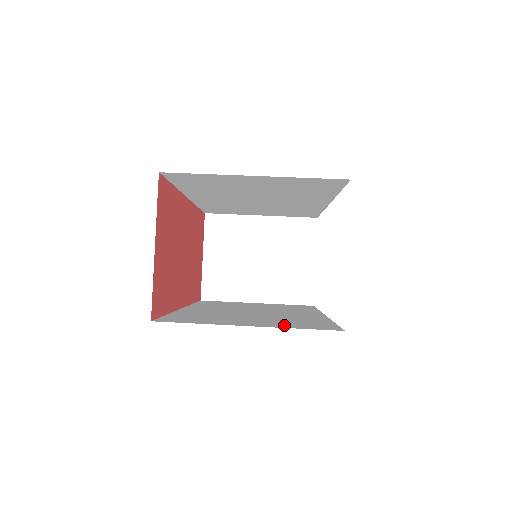
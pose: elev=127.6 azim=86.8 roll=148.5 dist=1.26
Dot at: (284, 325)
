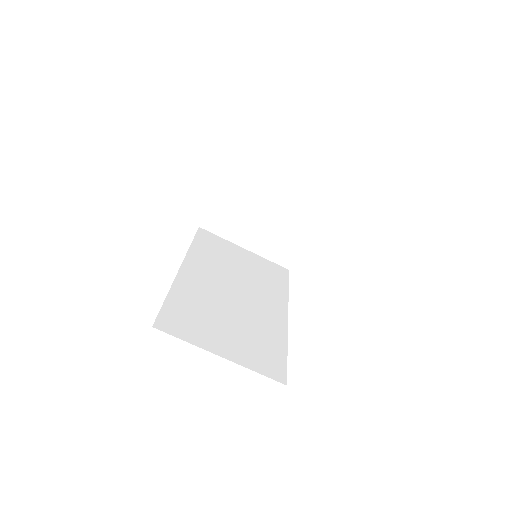
Dot at: (248, 358)
